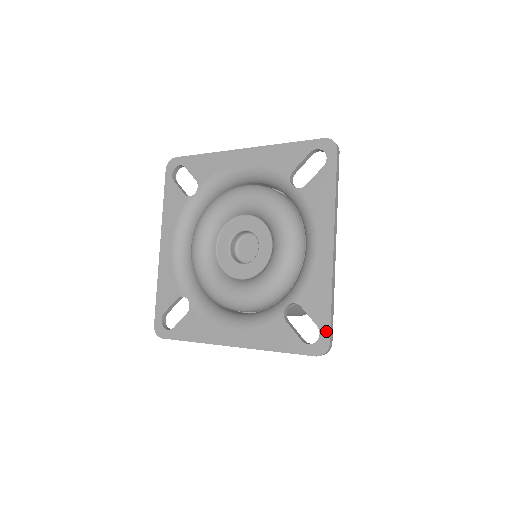
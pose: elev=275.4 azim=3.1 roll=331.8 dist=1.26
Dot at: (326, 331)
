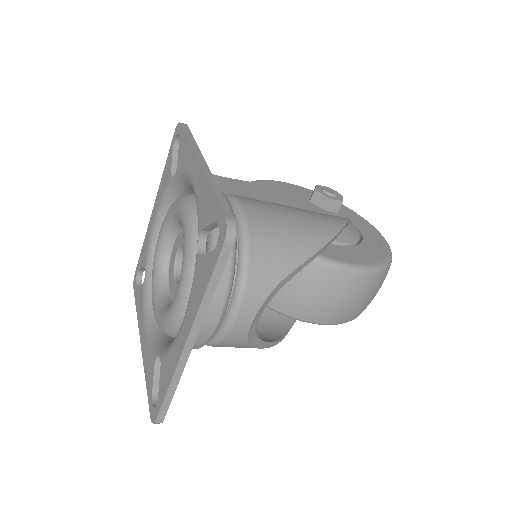
Dot at: (158, 408)
